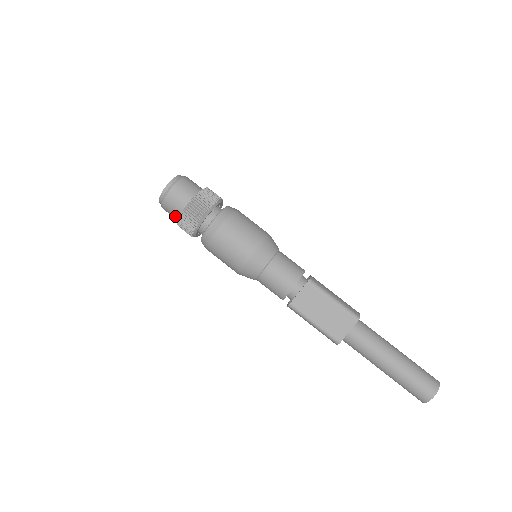
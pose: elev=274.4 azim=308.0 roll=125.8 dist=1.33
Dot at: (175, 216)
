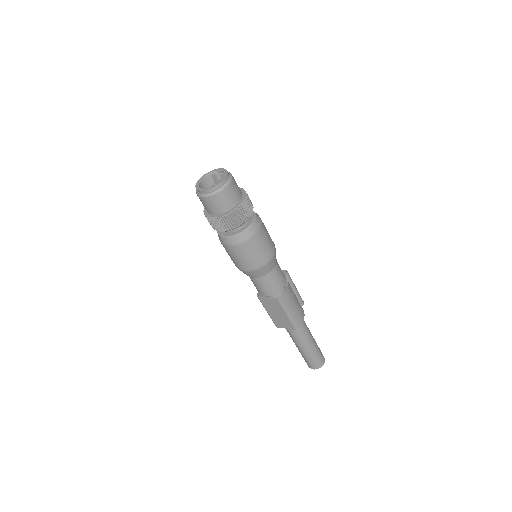
Dot at: occluded
